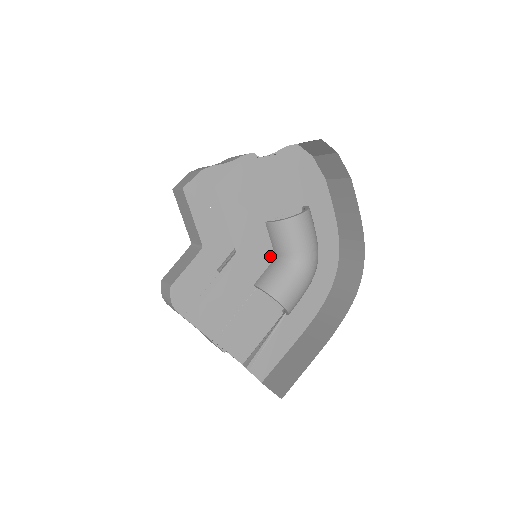
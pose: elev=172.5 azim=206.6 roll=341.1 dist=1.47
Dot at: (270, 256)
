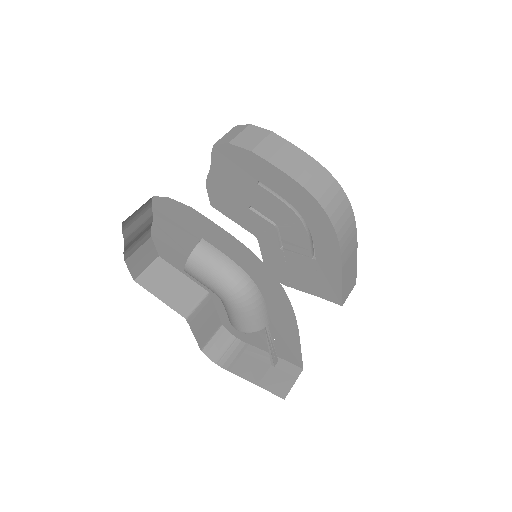
Dot at: occluded
